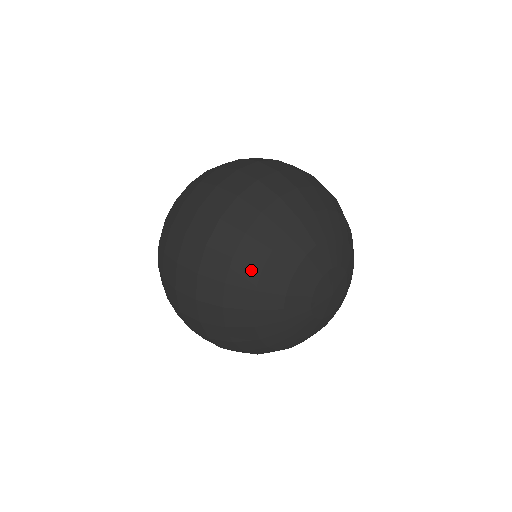
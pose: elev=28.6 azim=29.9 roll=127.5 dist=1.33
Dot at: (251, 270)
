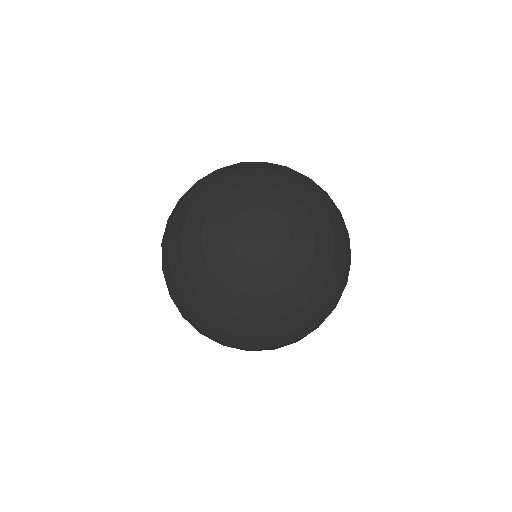
Dot at: (178, 261)
